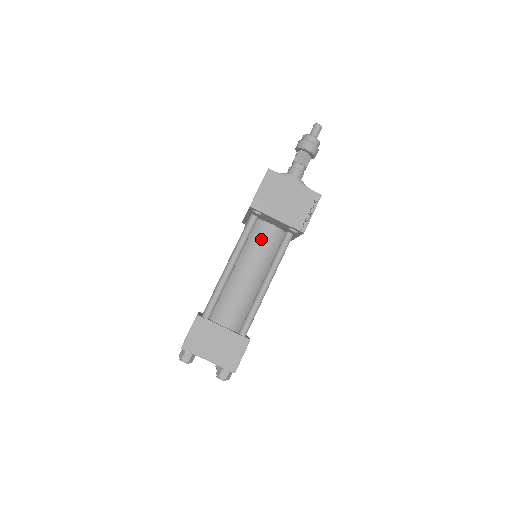
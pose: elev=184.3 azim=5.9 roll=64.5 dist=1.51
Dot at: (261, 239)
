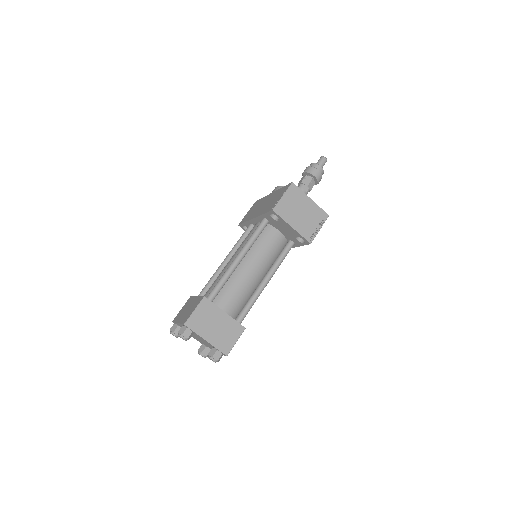
Dot at: (268, 241)
